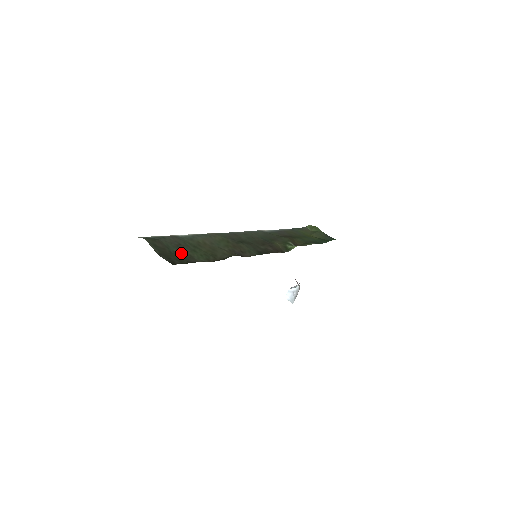
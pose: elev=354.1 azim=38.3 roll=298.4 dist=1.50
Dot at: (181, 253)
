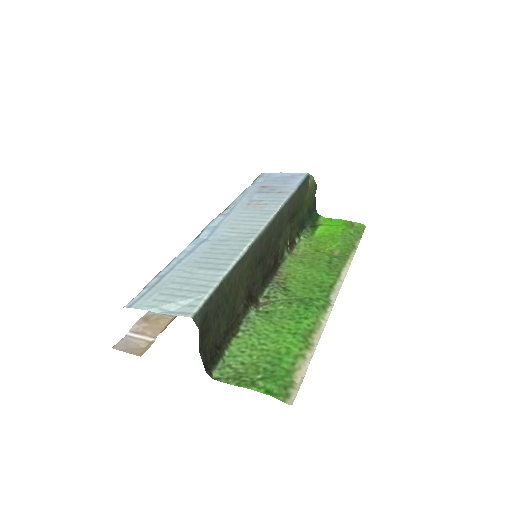
Dot at: (214, 326)
